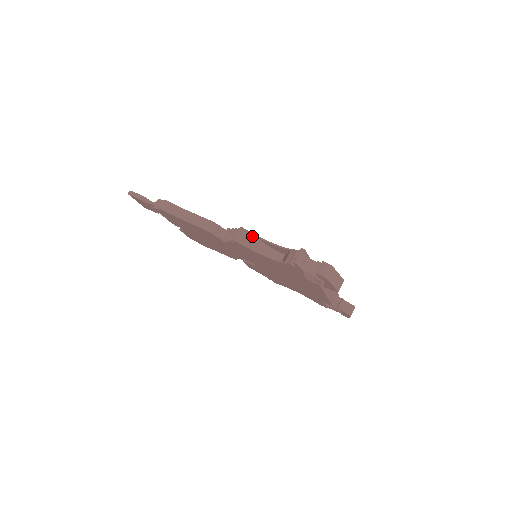
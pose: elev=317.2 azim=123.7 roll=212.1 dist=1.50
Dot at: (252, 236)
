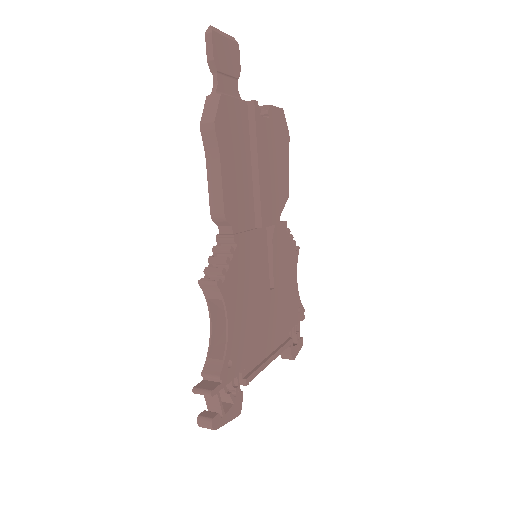
Dot at: (220, 297)
